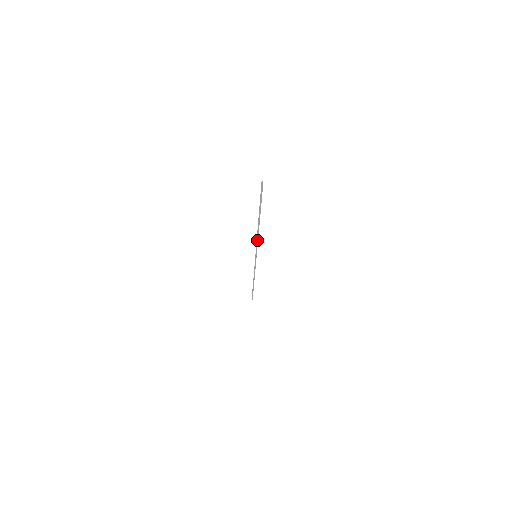
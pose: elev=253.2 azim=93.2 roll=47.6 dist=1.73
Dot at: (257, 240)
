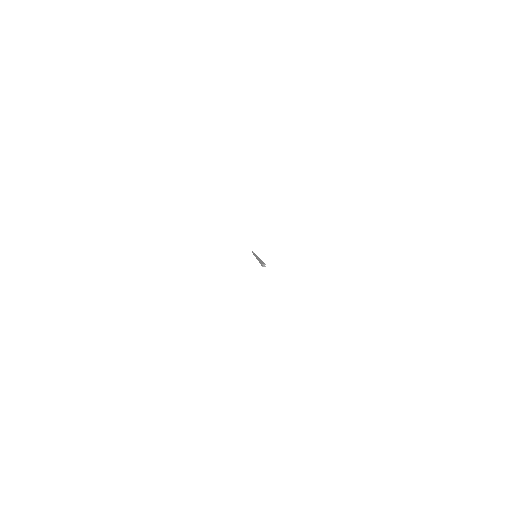
Dot at: occluded
